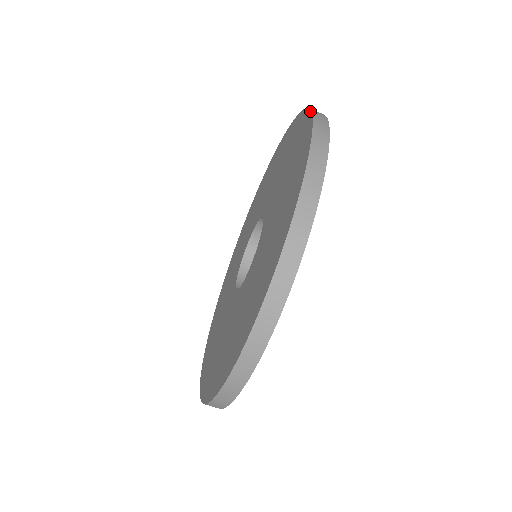
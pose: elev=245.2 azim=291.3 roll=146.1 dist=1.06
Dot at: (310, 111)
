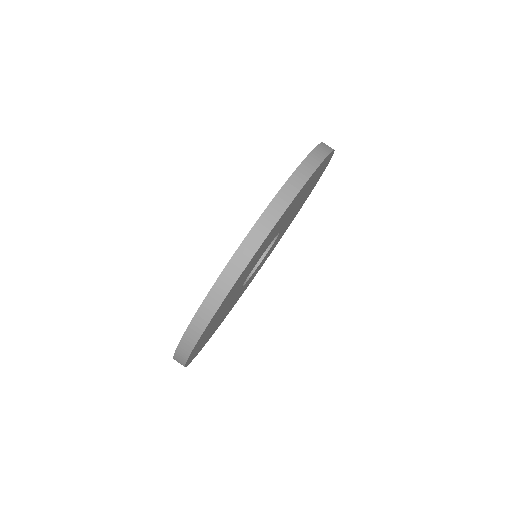
Dot at: (295, 170)
